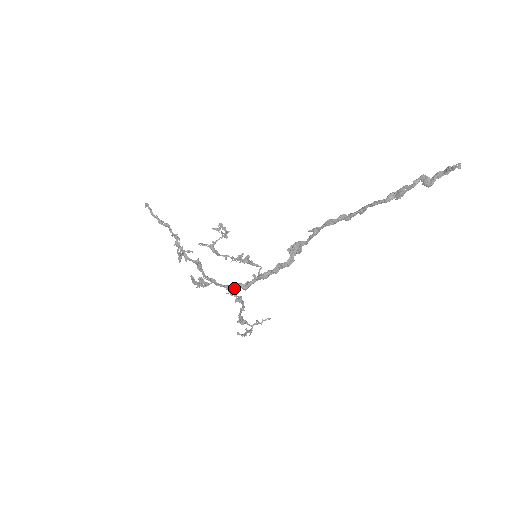
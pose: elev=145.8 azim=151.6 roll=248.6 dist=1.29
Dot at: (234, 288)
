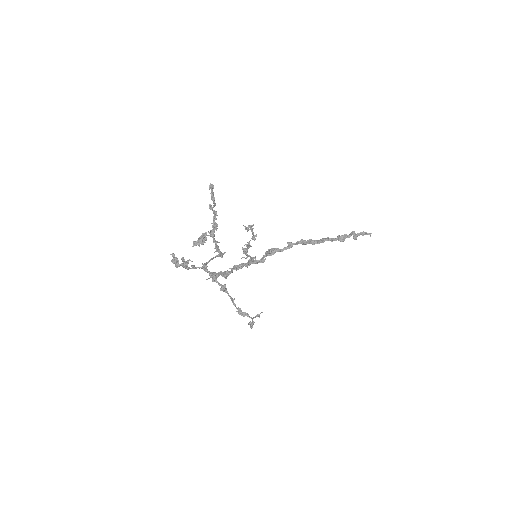
Dot at: (218, 276)
